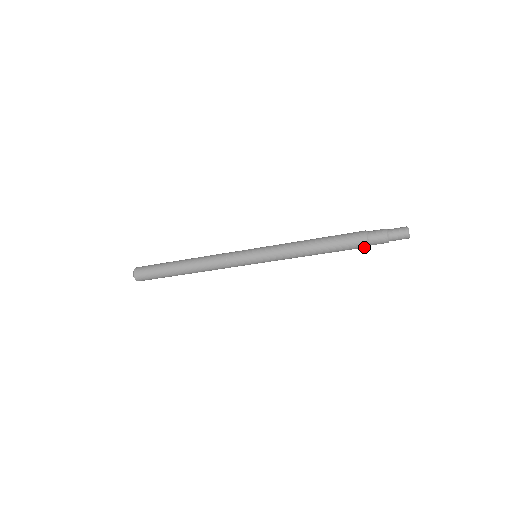
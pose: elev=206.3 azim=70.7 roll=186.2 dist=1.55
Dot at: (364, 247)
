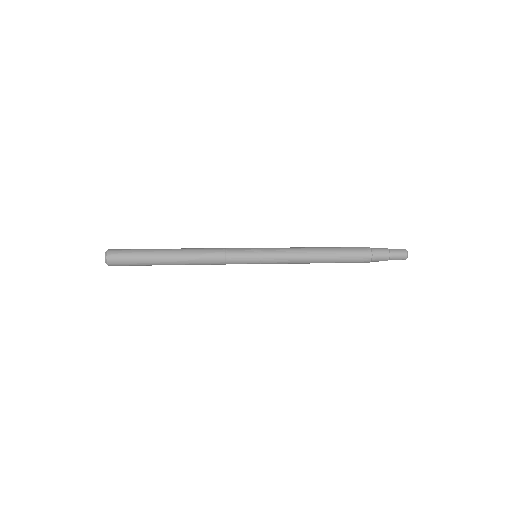
Dot at: occluded
